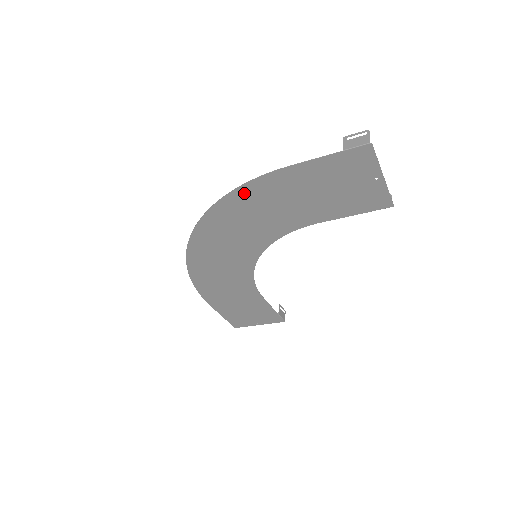
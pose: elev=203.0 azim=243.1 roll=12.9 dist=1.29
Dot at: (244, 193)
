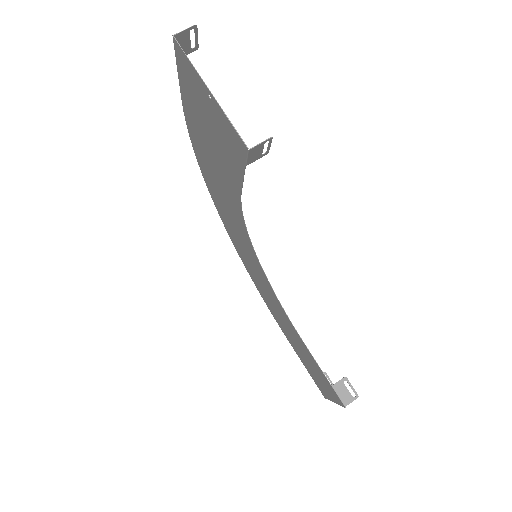
Dot at: (197, 151)
